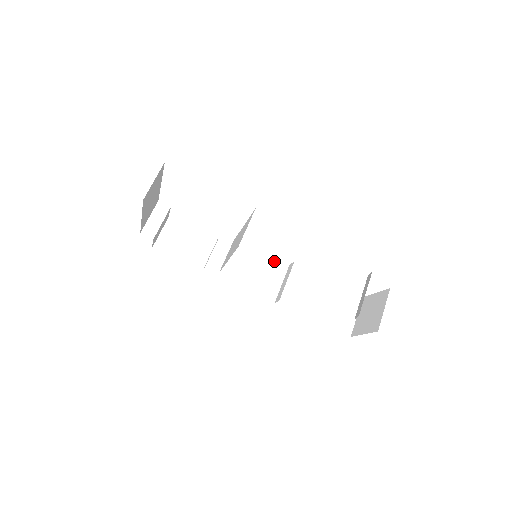
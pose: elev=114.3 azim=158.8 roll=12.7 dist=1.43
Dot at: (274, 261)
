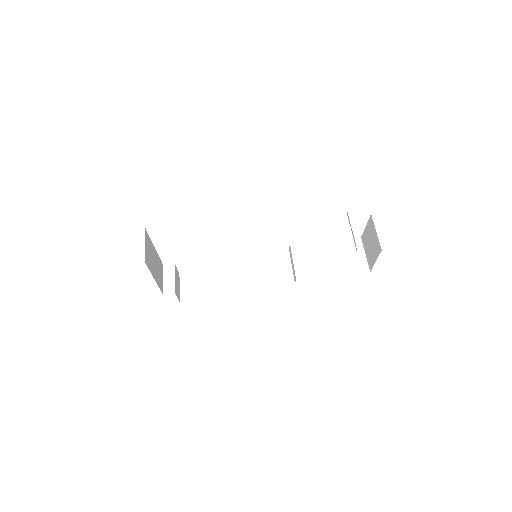
Dot at: (275, 254)
